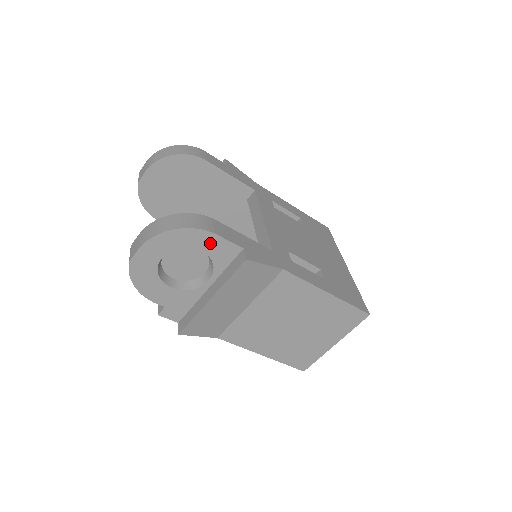
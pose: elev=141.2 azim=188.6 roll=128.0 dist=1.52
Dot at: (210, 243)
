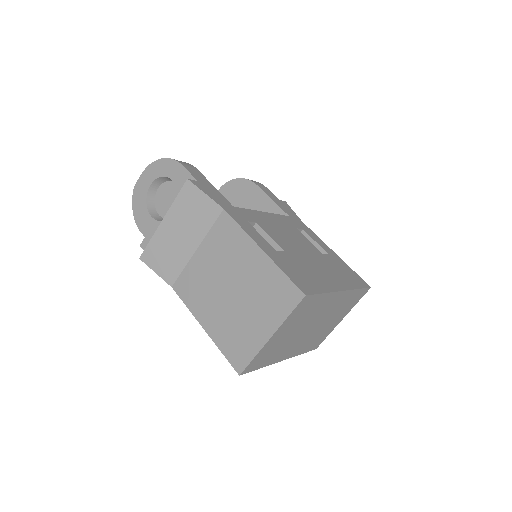
Dot at: (178, 174)
